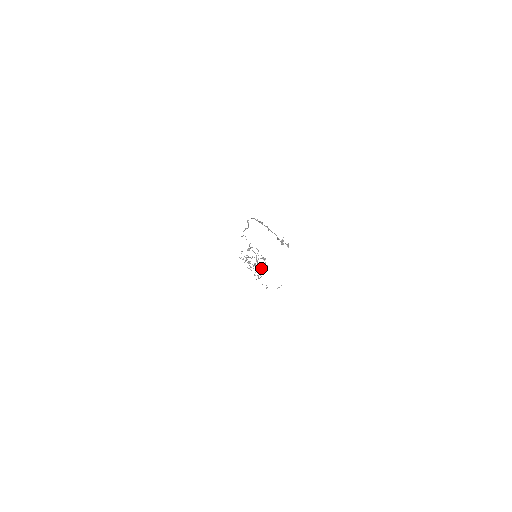
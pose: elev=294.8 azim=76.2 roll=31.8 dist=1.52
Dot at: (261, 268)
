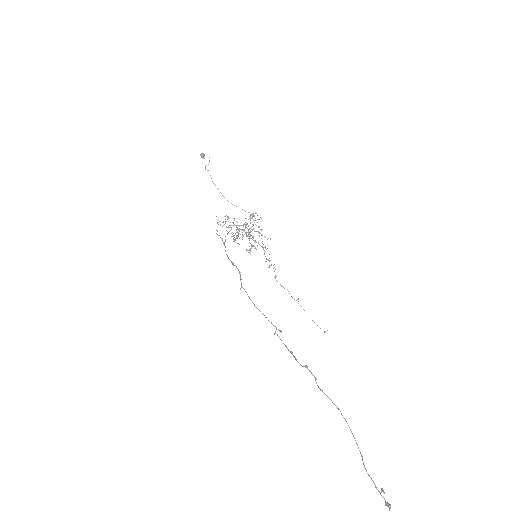
Dot at: occluded
